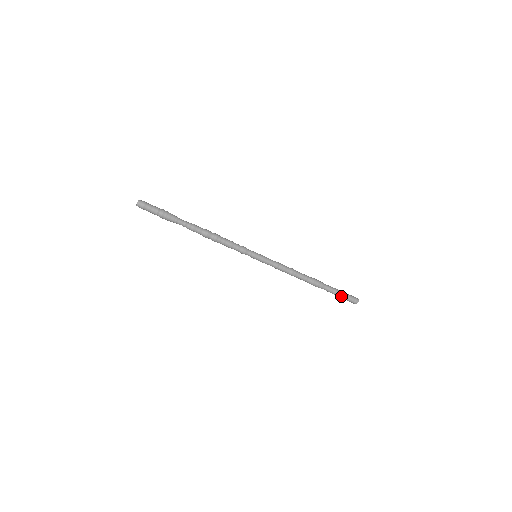
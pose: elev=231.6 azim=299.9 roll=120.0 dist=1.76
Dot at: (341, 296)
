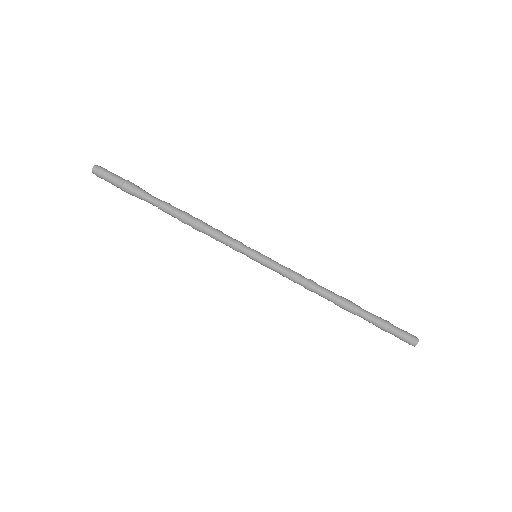
Dot at: (391, 327)
